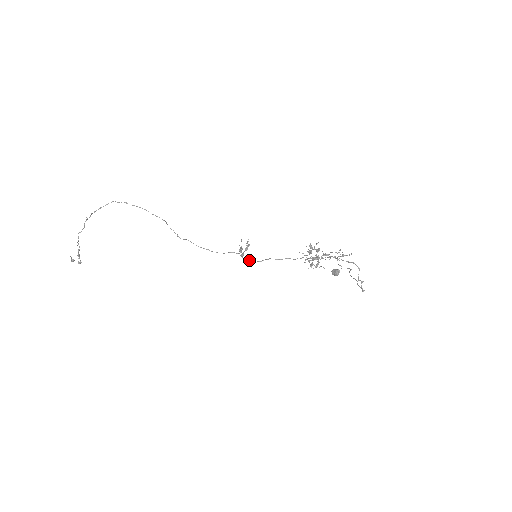
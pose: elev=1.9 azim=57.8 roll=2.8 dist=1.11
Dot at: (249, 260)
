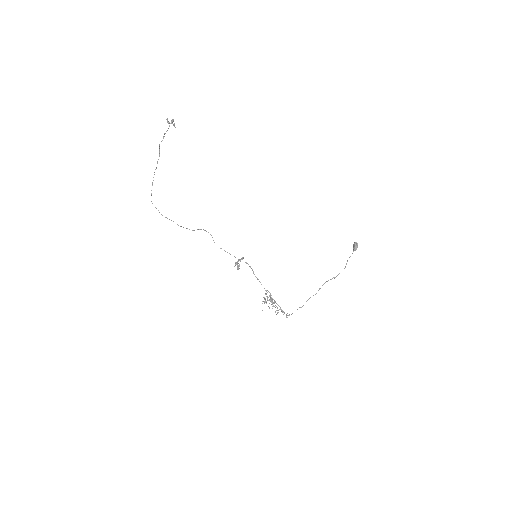
Dot at: (245, 262)
